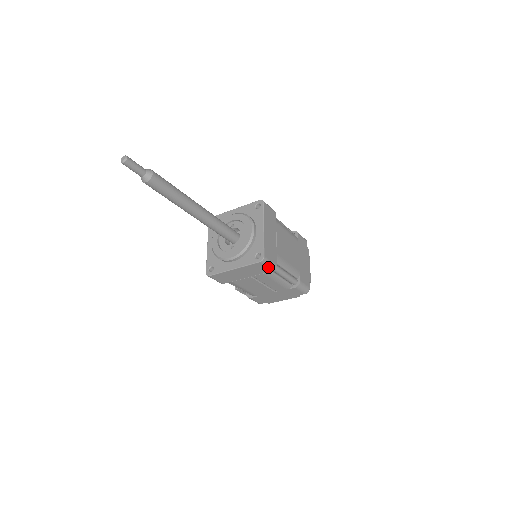
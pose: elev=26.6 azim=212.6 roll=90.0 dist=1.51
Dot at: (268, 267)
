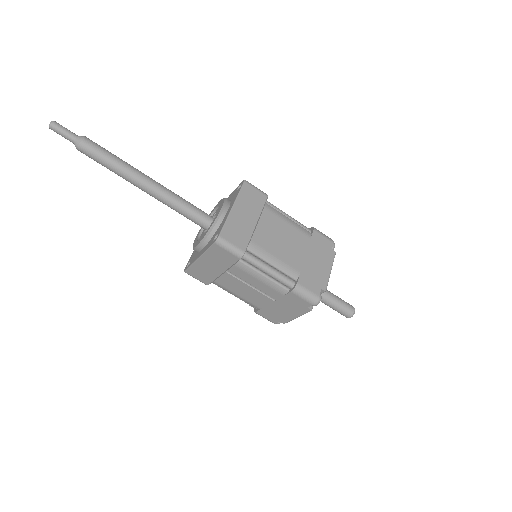
Dot at: (230, 252)
